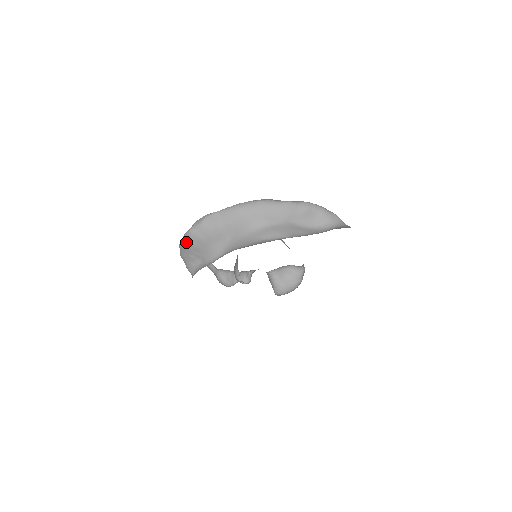
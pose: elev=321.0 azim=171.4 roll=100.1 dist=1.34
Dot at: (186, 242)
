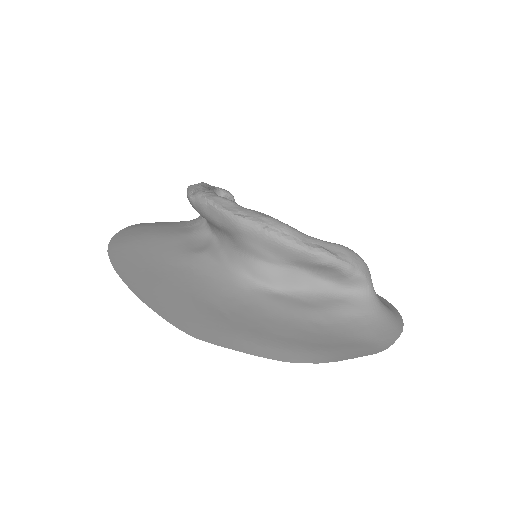
Dot at: occluded
